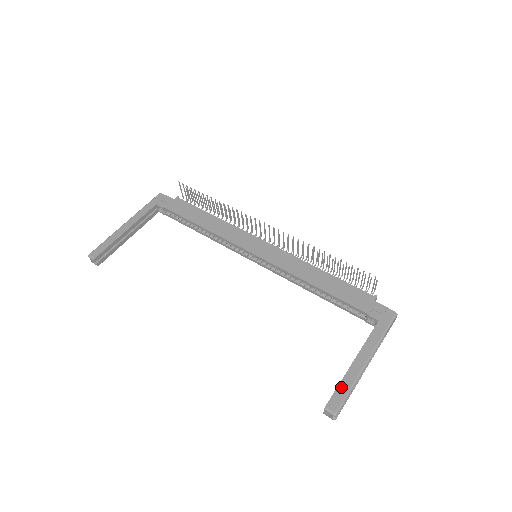
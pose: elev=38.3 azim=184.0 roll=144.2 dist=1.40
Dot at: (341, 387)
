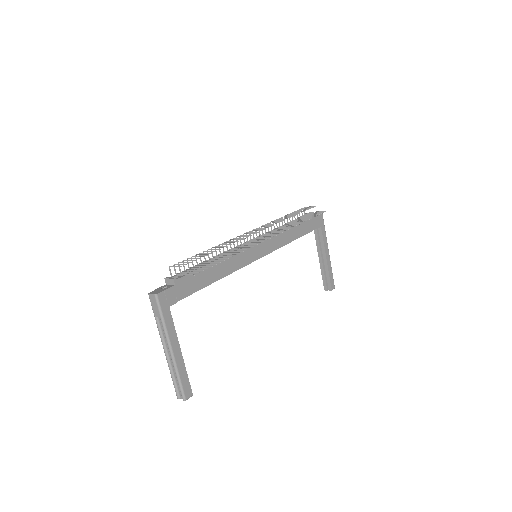
Dot at: (330, 276)
